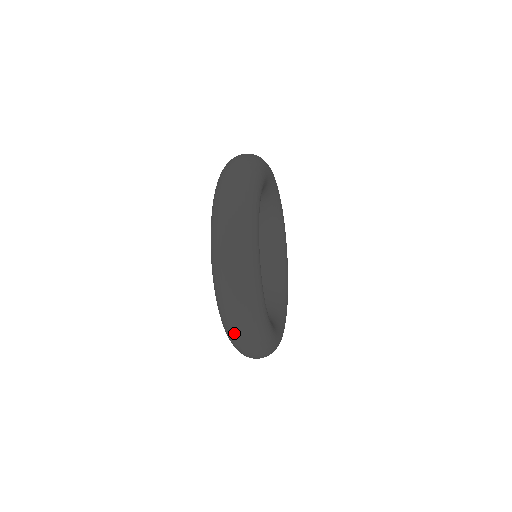
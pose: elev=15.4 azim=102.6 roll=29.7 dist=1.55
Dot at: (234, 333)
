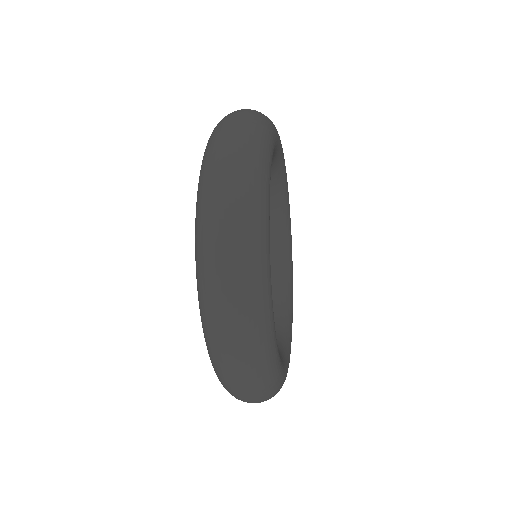
Dot at: occluded
